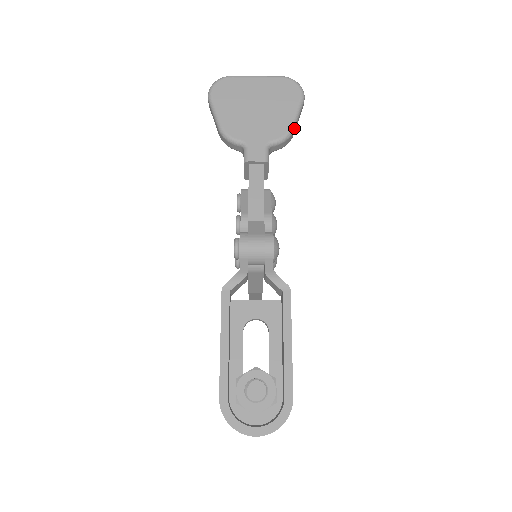
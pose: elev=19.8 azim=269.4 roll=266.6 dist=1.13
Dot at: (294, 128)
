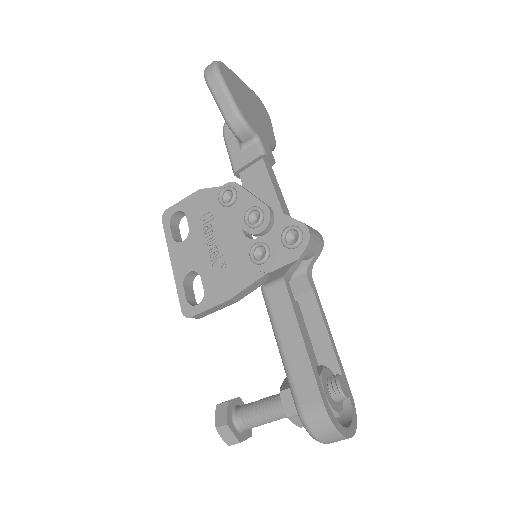
Dot at: occluded
